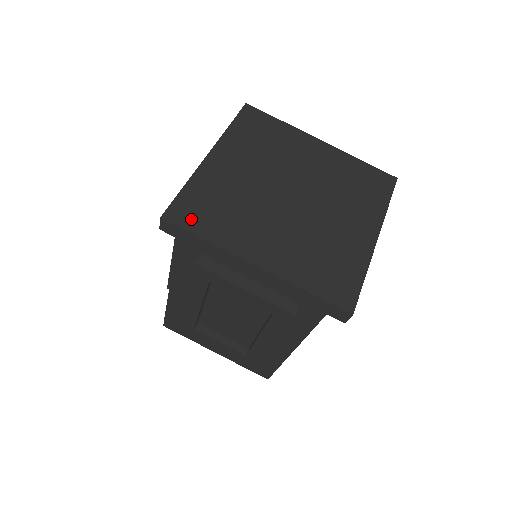
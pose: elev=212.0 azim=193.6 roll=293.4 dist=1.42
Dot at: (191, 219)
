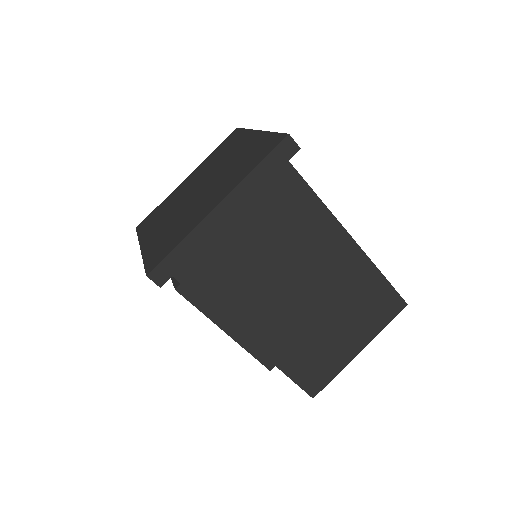
Dot at: (144, 225)
